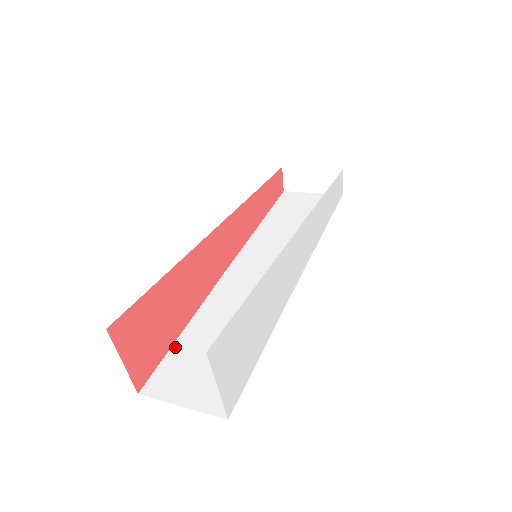
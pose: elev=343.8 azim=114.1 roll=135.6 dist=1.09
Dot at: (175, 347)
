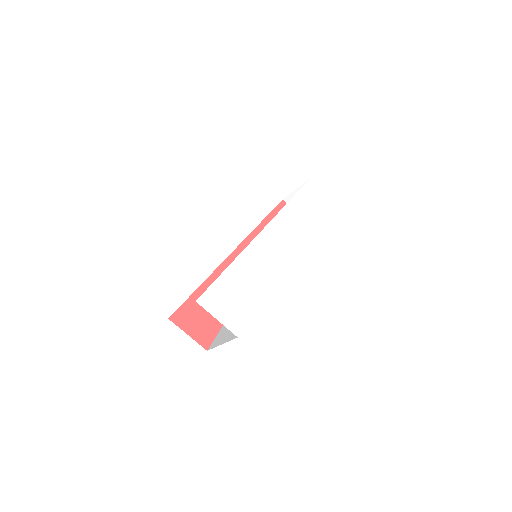
Dot at: occluded
